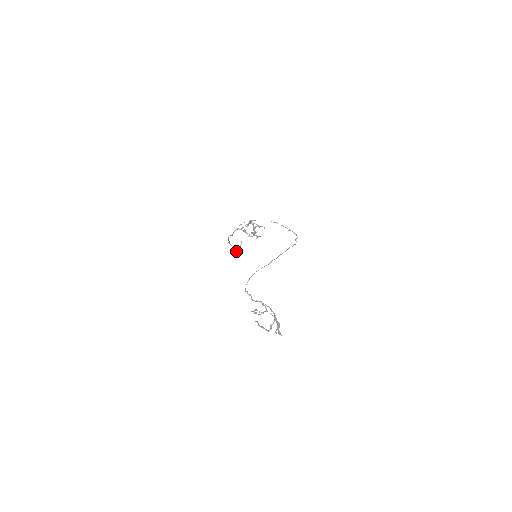
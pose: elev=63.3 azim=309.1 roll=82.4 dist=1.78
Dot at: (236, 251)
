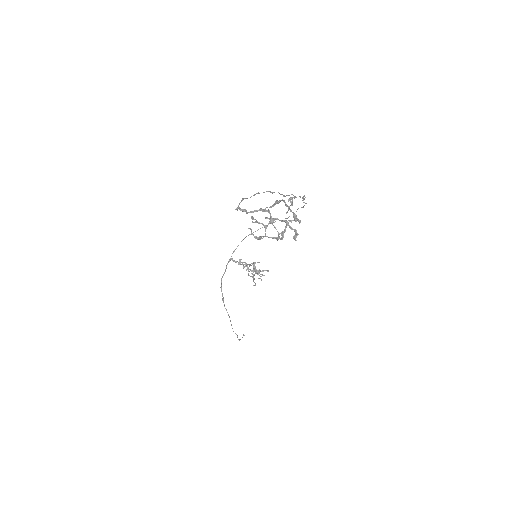
Dot at: (236, 334)
